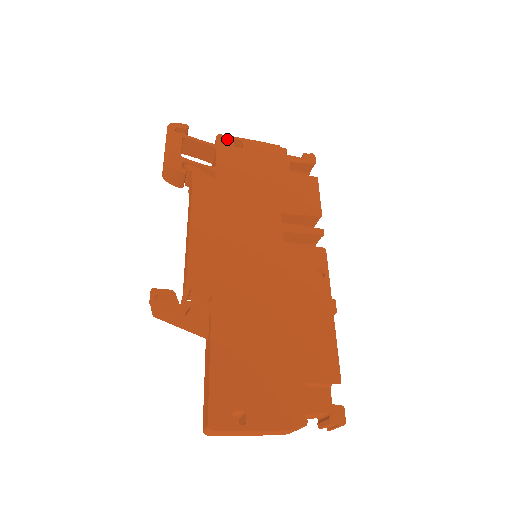
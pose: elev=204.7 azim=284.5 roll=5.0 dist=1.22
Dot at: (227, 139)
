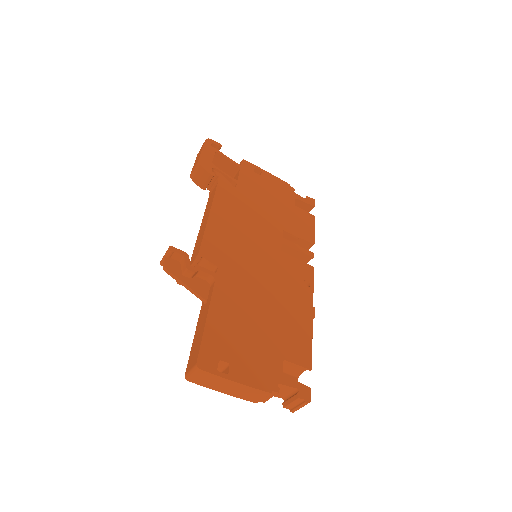
Dot at: (250, 165)
